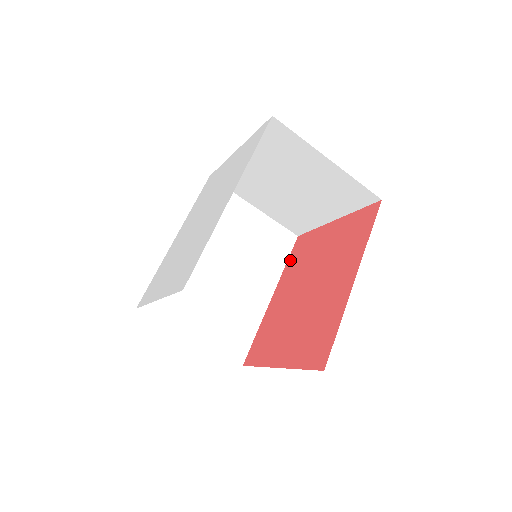
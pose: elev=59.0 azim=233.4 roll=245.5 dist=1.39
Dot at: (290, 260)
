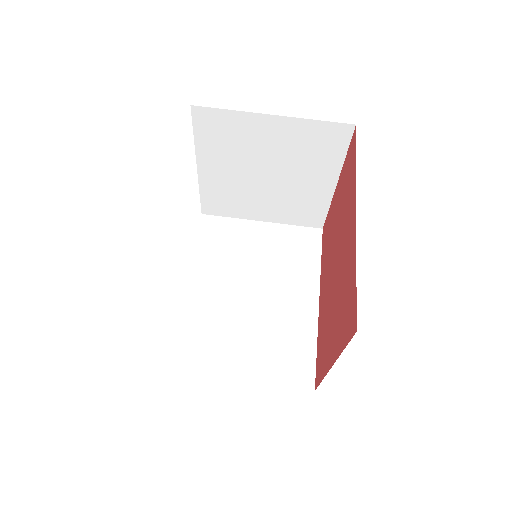
Dot at: (322, 255)
